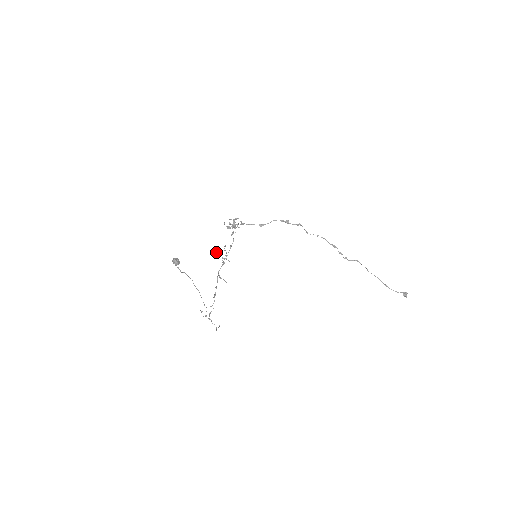
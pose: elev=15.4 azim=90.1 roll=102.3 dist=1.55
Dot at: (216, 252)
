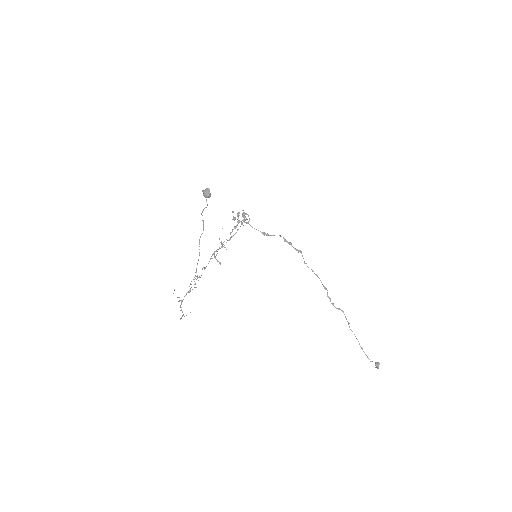
Dot at: occluded
